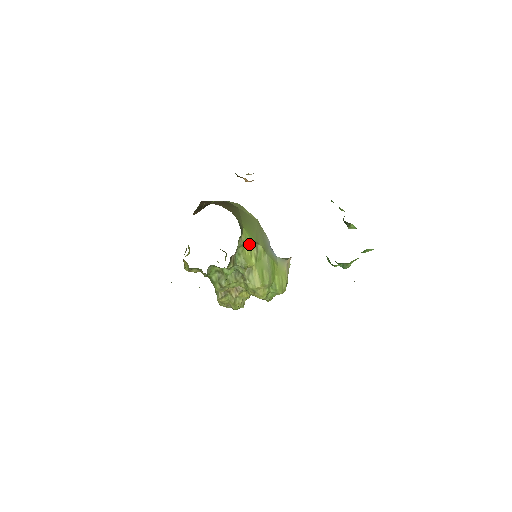
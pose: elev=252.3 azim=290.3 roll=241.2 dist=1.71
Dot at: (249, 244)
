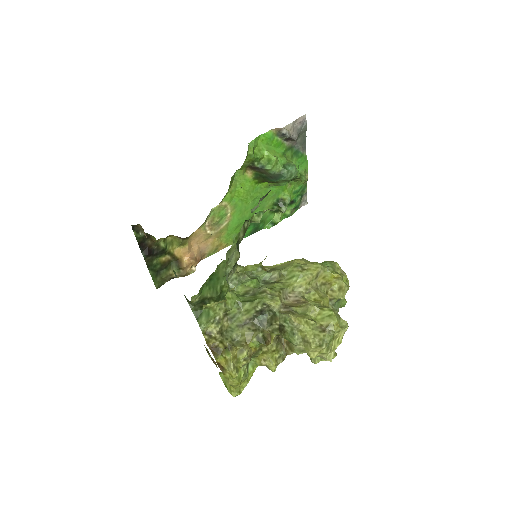
Dot at: occluded
